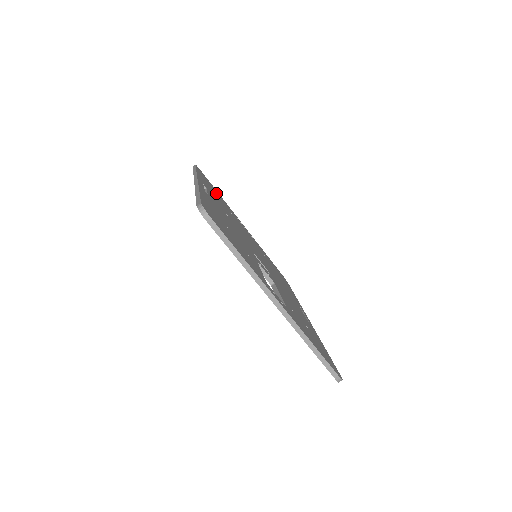
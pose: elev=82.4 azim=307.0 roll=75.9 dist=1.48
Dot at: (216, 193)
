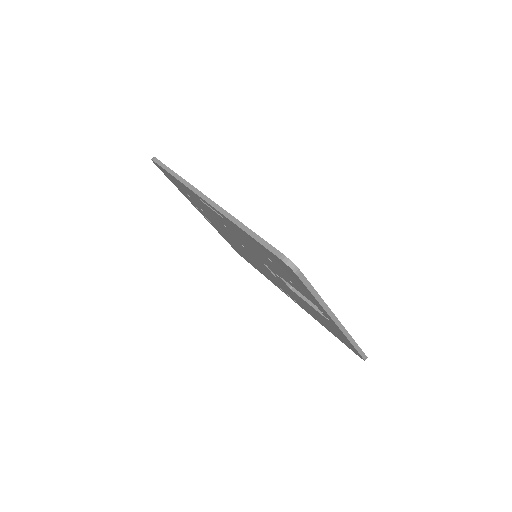
Dot at: occluded
